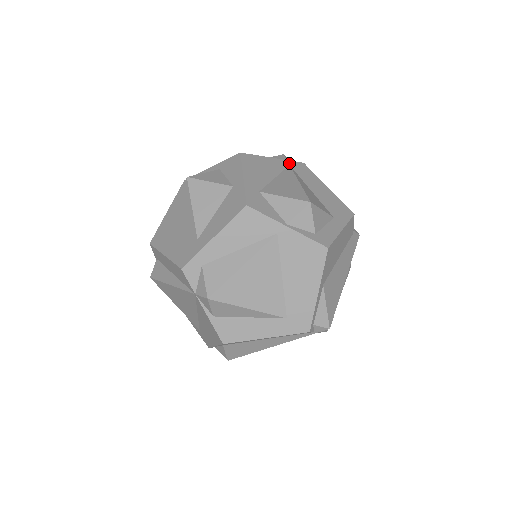
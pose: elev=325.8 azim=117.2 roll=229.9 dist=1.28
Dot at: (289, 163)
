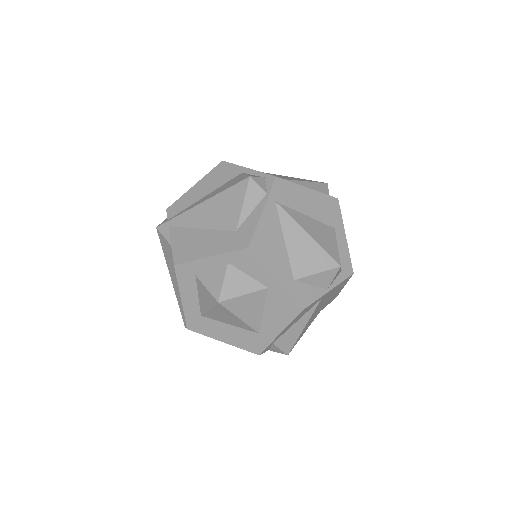
Dot at: (273, 198)
